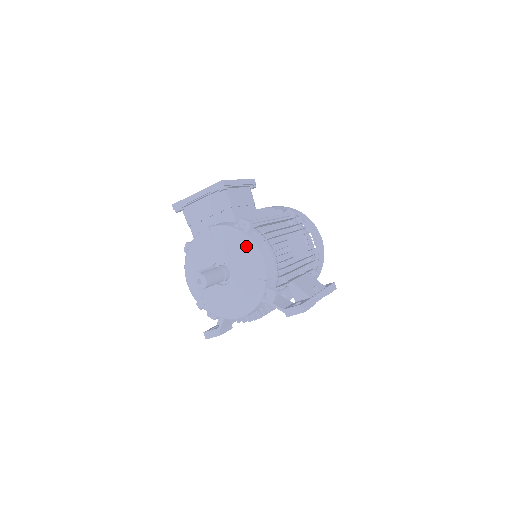
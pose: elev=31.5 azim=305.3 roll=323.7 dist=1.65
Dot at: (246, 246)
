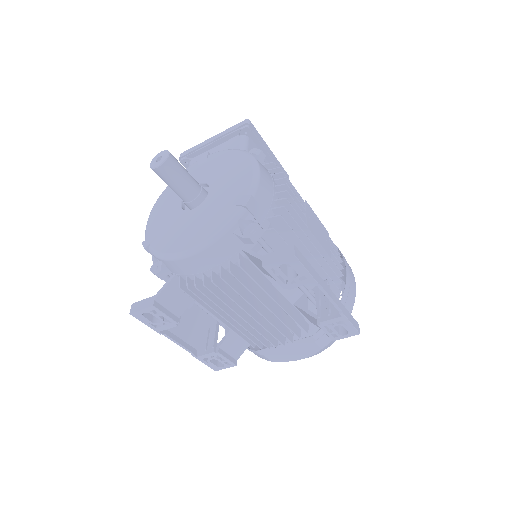
Dot at: (244, 161)
